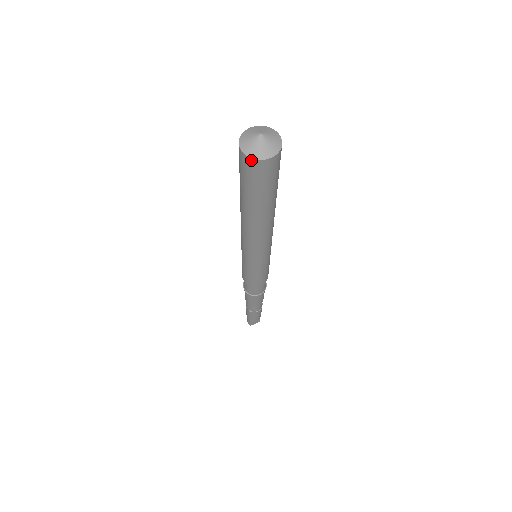
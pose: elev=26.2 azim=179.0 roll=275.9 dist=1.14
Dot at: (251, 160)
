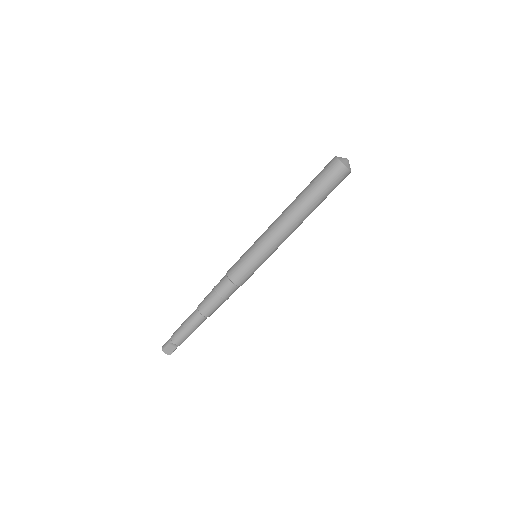
Dot at: (338, 162)
